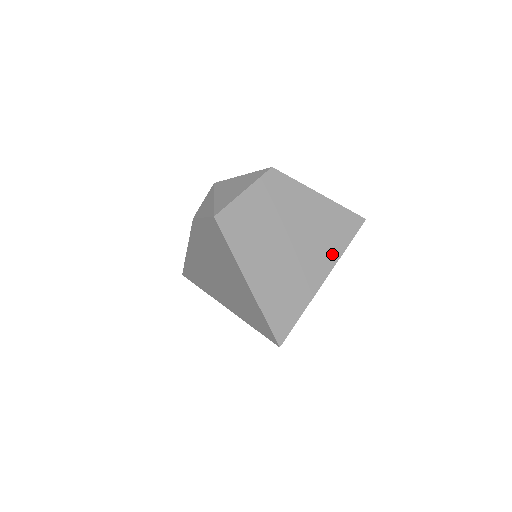
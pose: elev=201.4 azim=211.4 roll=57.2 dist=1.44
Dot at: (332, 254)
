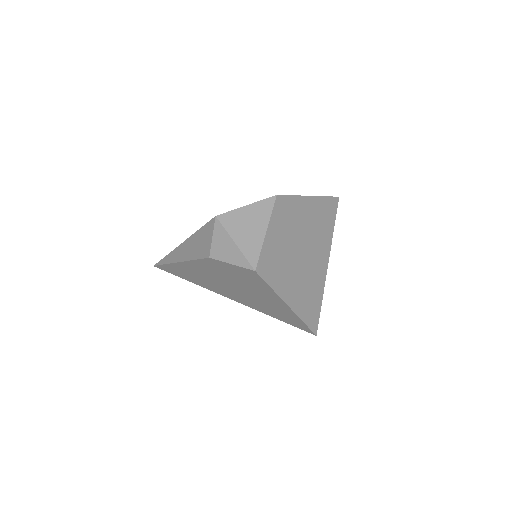
Dot at: (327, 243)
